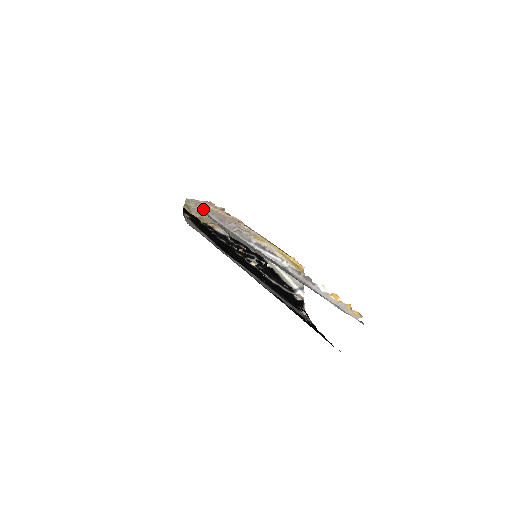
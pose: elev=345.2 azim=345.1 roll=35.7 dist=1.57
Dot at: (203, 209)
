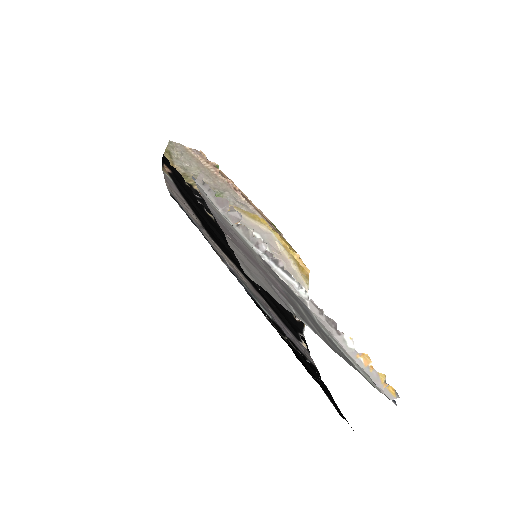
Dot at: (196, 179)
